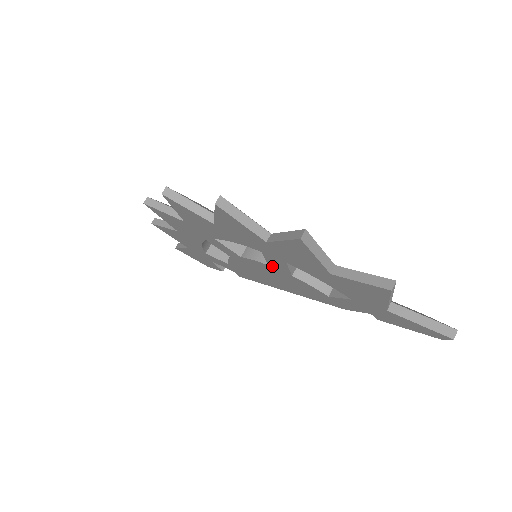
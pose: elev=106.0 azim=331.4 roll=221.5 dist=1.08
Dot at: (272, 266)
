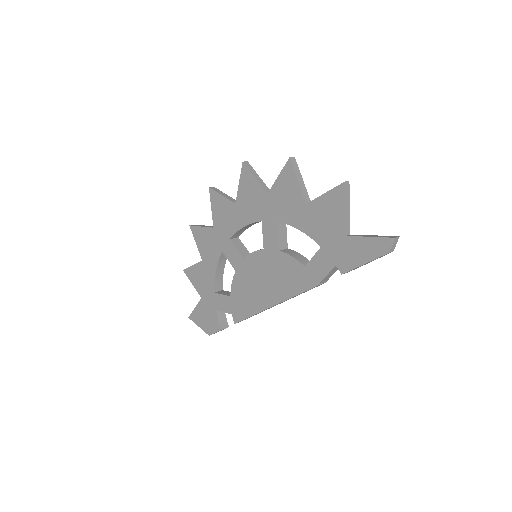
Dot at: (266, 247)
